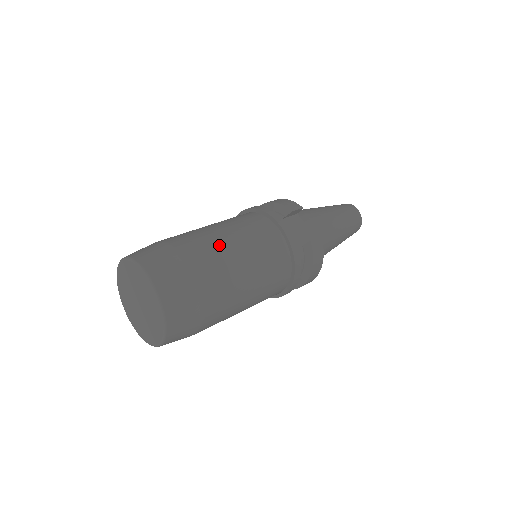
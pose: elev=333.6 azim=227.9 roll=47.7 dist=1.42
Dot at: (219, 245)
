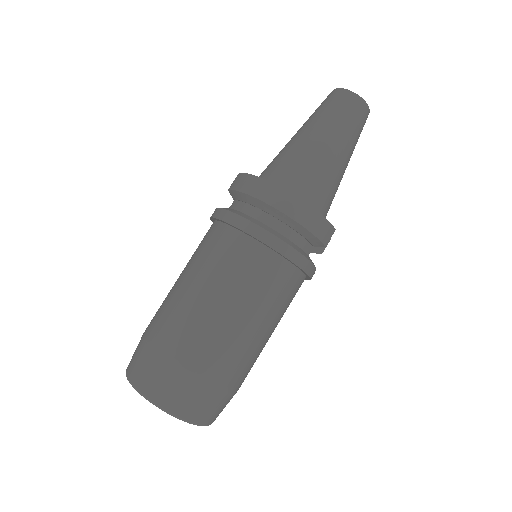
Dot at: (260, 350)
